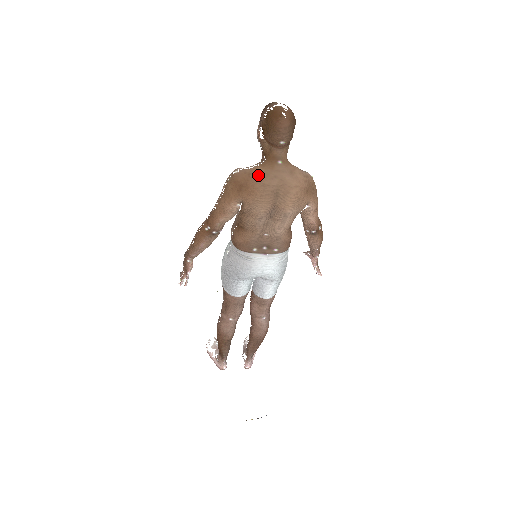
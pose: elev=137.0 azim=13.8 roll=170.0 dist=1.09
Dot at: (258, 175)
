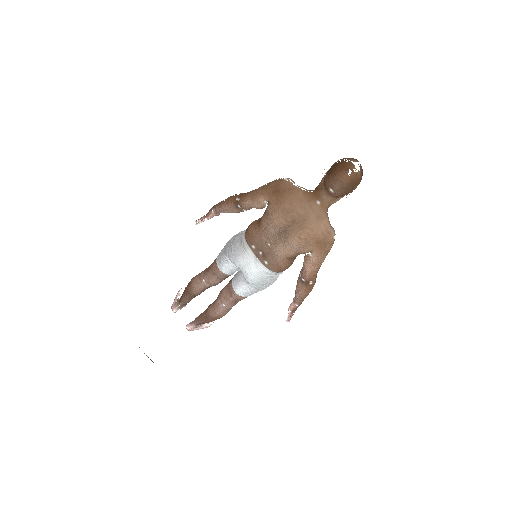
Dot at: (295, 195)
